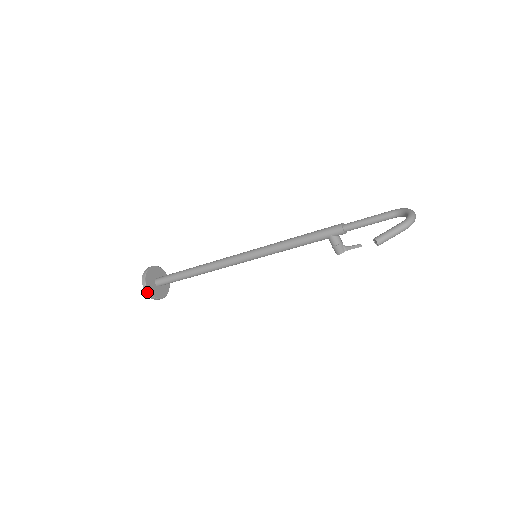
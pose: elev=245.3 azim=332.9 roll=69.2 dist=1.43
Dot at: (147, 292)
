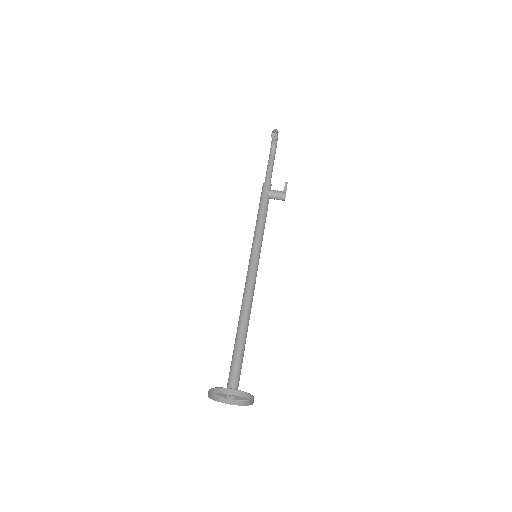
Dot at: (229, 391)
